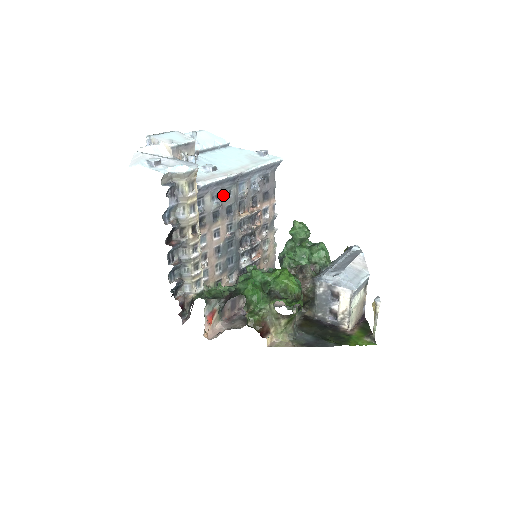
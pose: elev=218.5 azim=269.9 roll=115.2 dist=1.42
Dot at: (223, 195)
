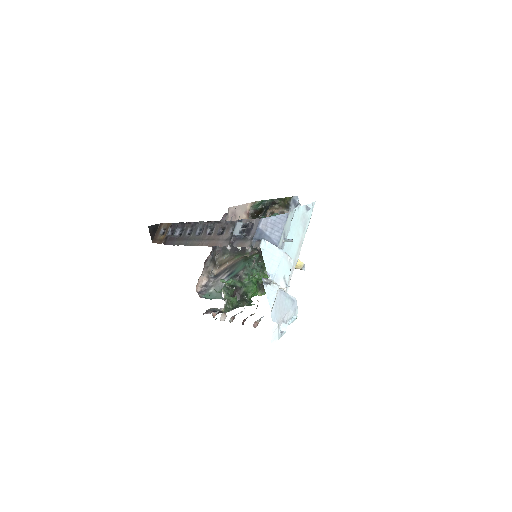
Dot at: occluded
